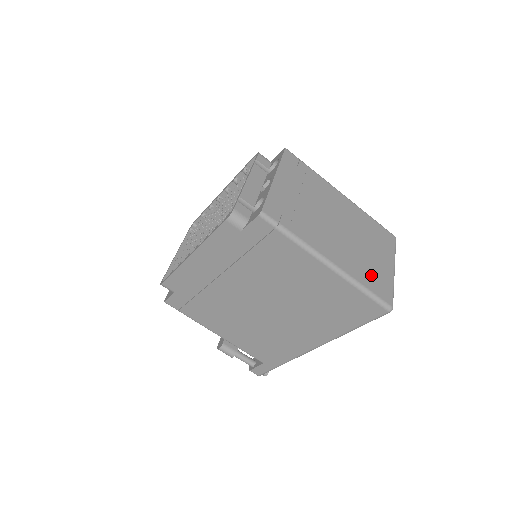
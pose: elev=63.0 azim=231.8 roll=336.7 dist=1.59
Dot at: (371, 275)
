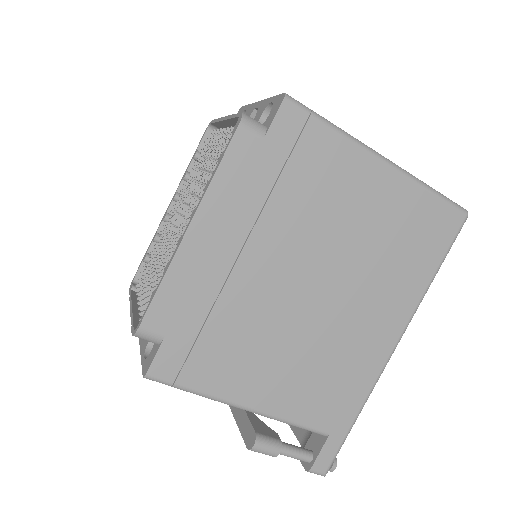
Dot at: occluded
